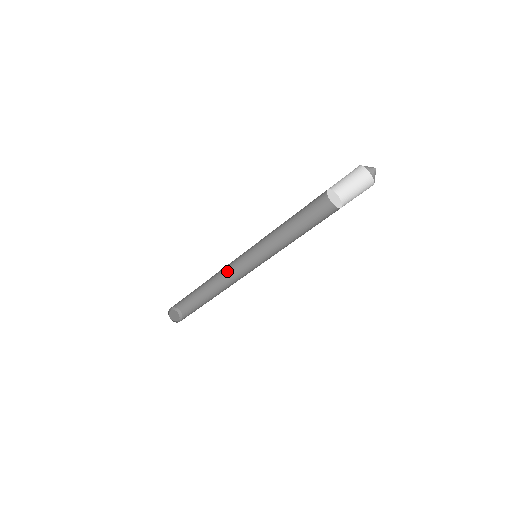
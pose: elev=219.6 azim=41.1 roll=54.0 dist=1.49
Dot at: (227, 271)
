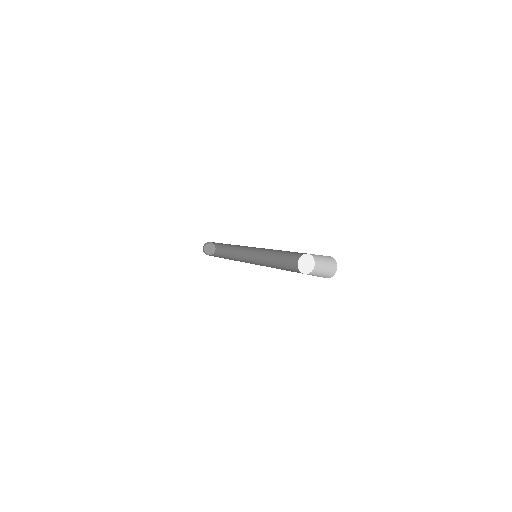
Dot at: occluded
